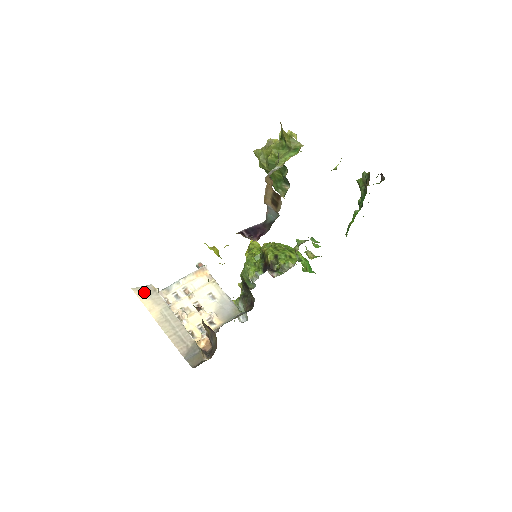
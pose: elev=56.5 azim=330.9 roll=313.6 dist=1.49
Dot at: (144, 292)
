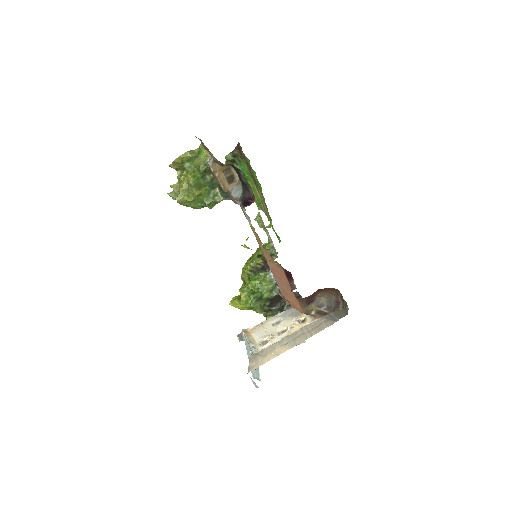
Dot at: (256, 362)
